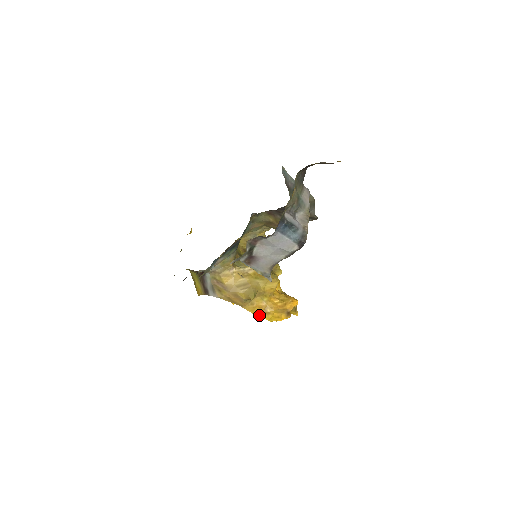
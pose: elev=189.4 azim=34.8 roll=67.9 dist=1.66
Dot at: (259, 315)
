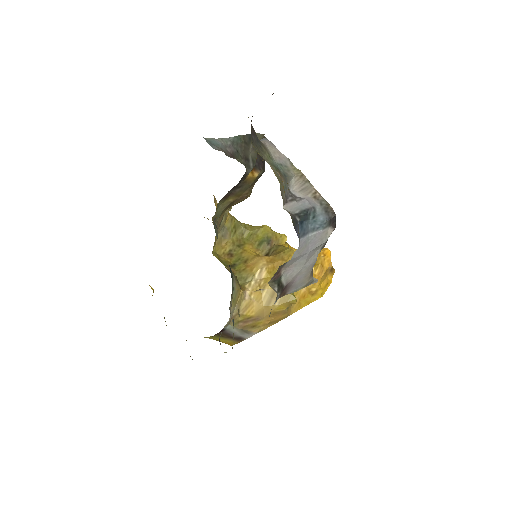
Dot at: (309, 303)
